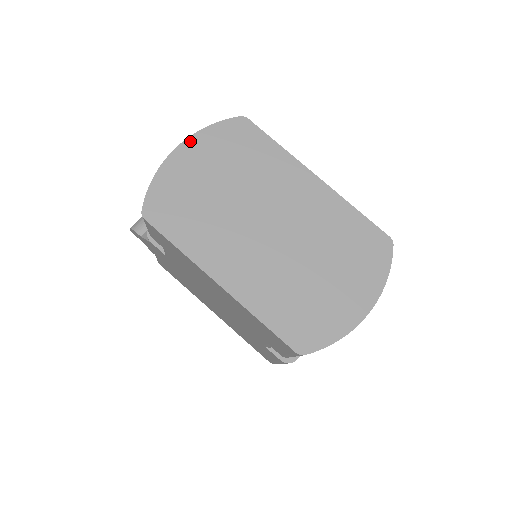
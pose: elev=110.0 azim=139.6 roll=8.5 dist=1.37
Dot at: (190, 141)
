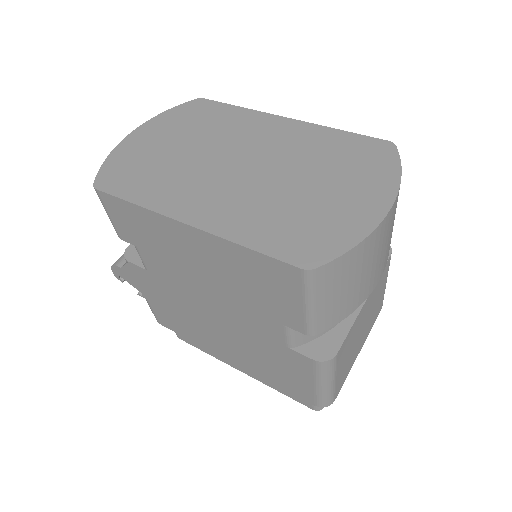
Dot at: (145, 125)
